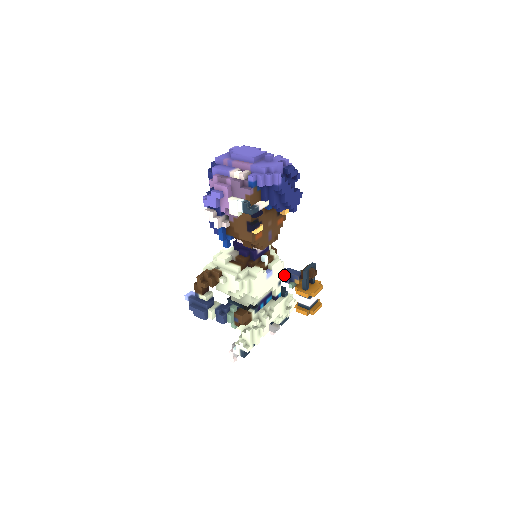
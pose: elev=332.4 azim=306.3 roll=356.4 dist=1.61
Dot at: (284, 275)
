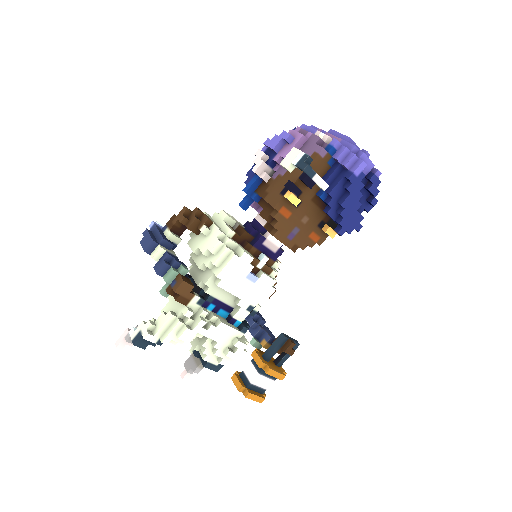
Dot at: (258, 324)
